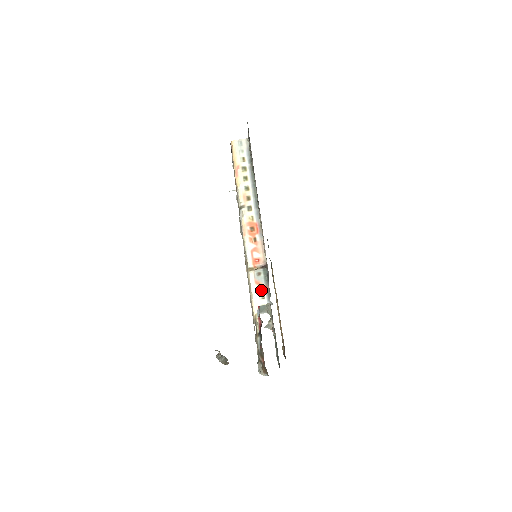
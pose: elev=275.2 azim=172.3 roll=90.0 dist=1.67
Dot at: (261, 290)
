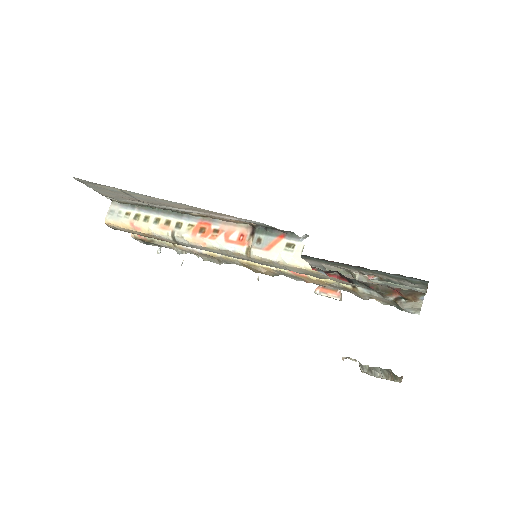
Dot at: (281, 245)
